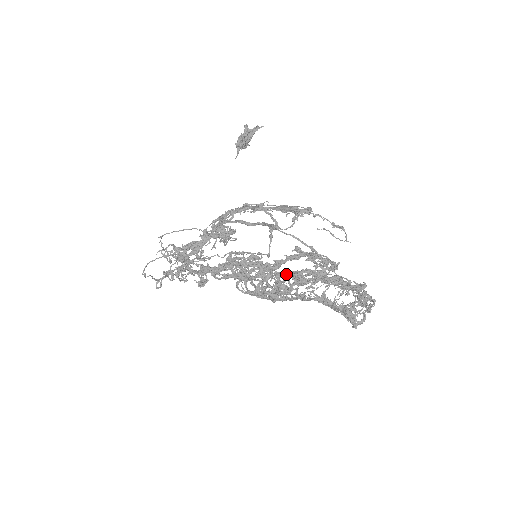
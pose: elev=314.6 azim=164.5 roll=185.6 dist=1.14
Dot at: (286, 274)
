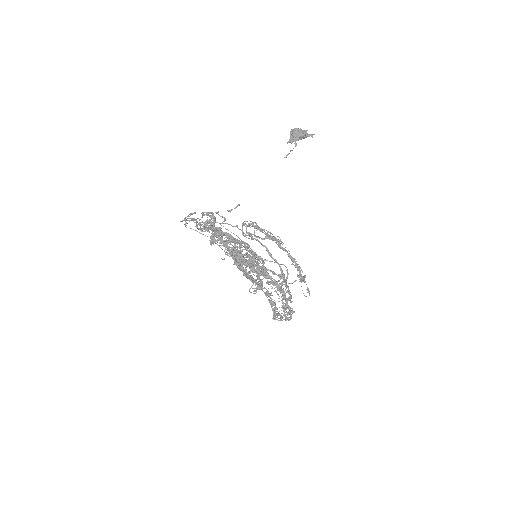
Dot at: occluded
